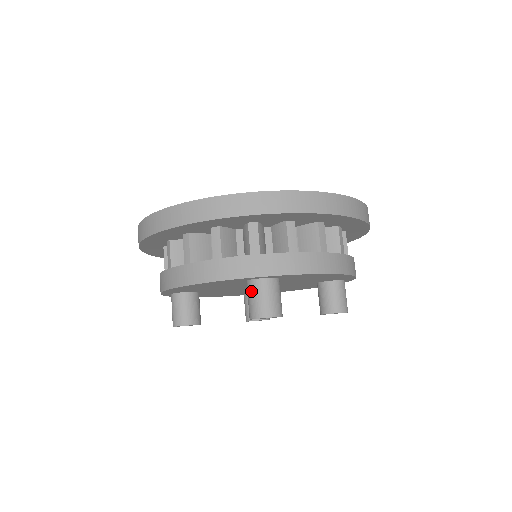
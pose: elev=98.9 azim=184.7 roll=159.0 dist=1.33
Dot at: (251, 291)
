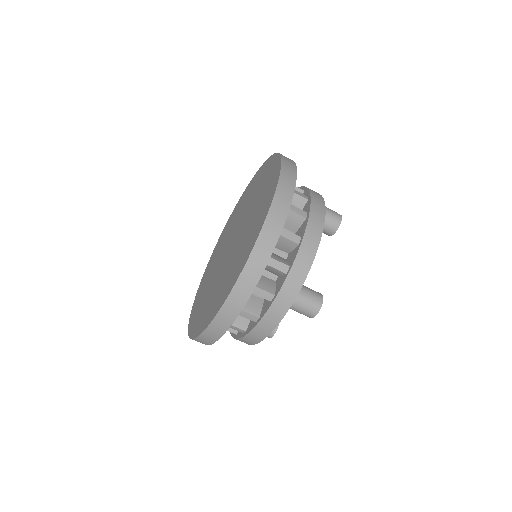
Dot at: occluded
